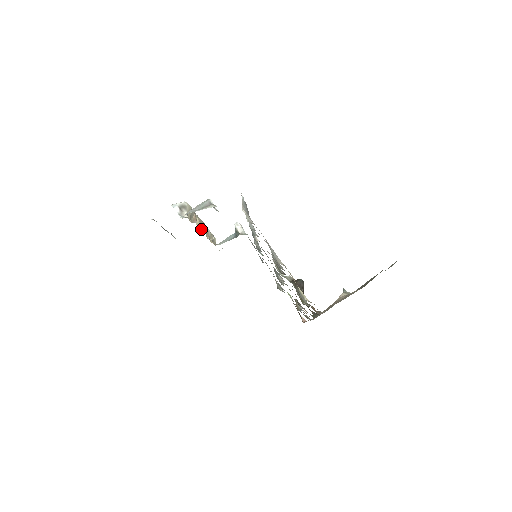
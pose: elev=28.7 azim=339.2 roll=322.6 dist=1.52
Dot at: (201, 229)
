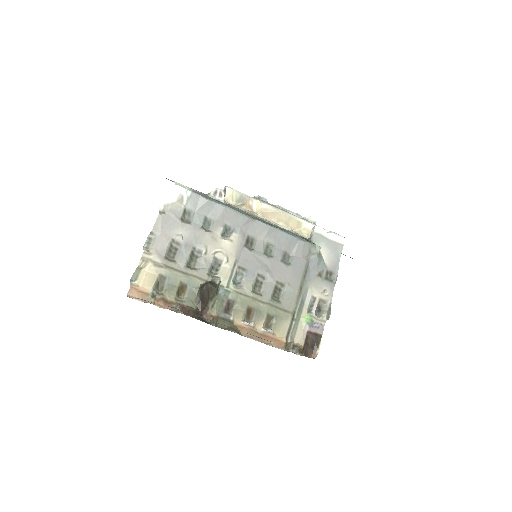
Dot at: (270, 217)
